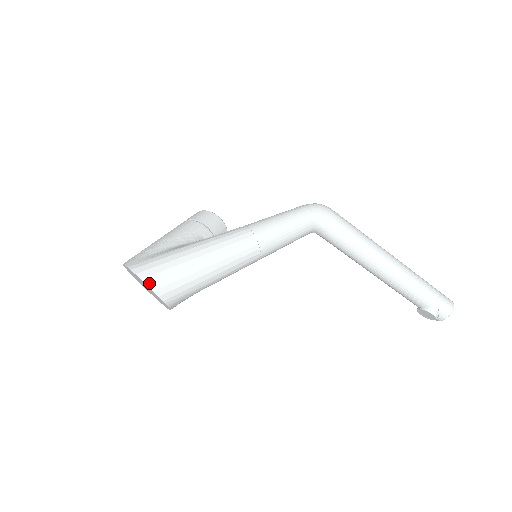
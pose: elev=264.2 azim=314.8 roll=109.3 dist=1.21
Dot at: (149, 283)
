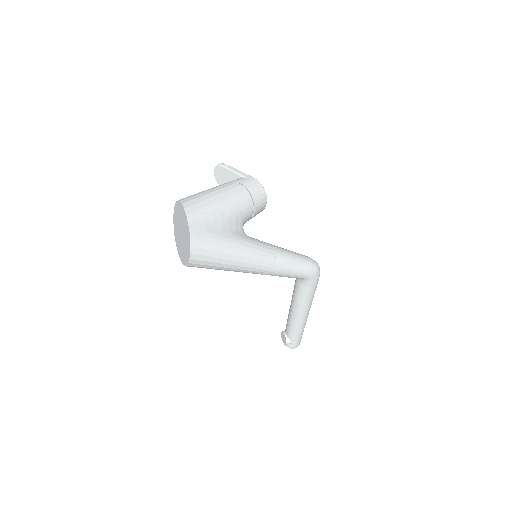
Dot at: (192, 258)
